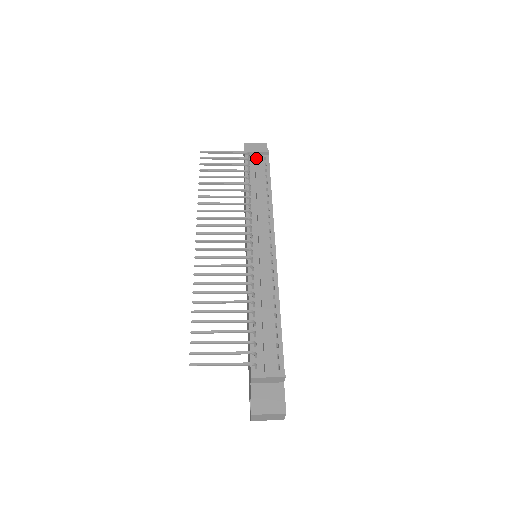
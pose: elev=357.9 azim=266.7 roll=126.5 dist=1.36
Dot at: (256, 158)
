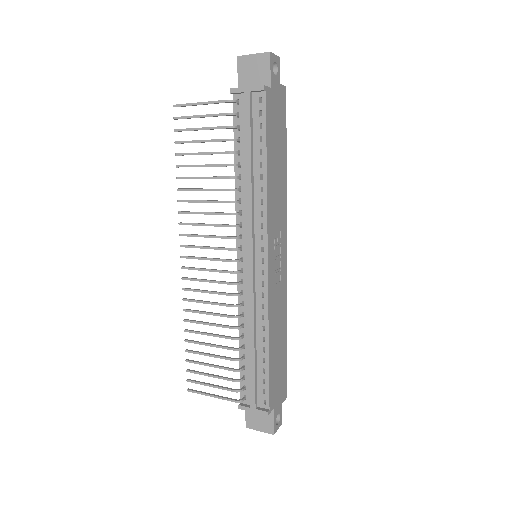
Dot at: (245, 106)
